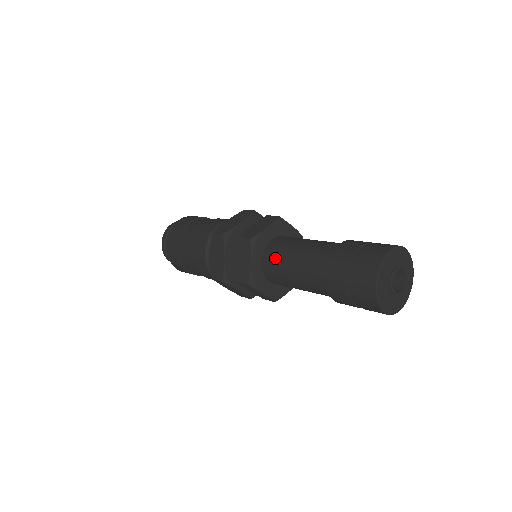
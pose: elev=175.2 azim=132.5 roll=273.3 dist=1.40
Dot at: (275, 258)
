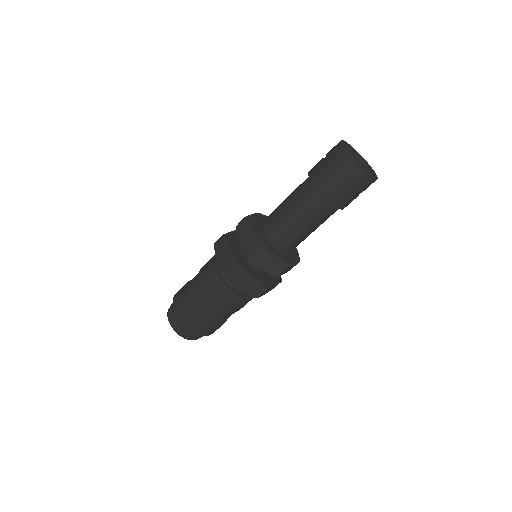
Dot at: (282, 235)
